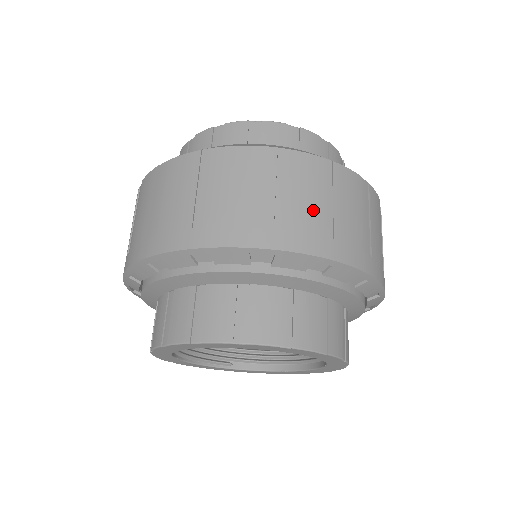
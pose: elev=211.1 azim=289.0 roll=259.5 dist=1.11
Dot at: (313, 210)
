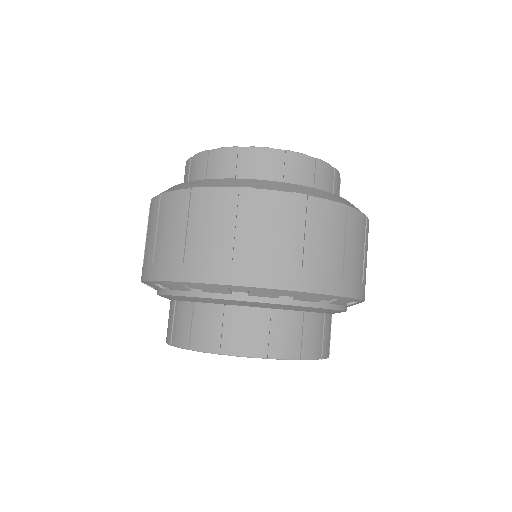
Dot at: (229, 242)
